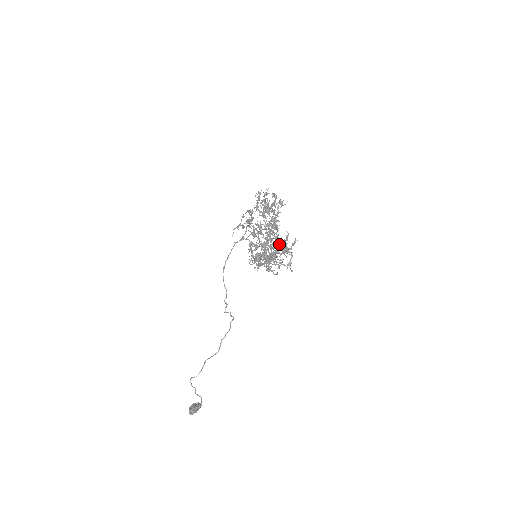
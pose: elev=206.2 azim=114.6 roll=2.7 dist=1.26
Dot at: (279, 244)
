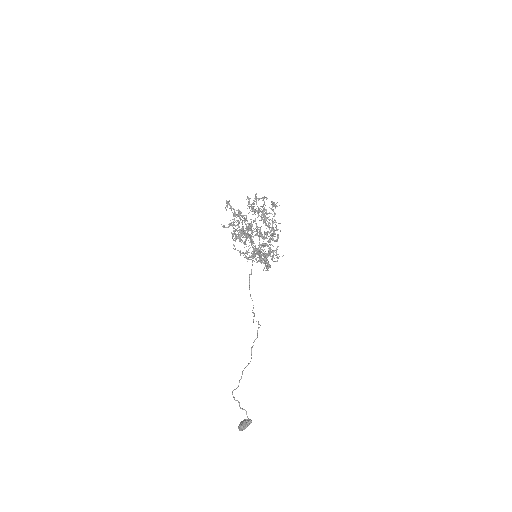
Dot at: occluded
